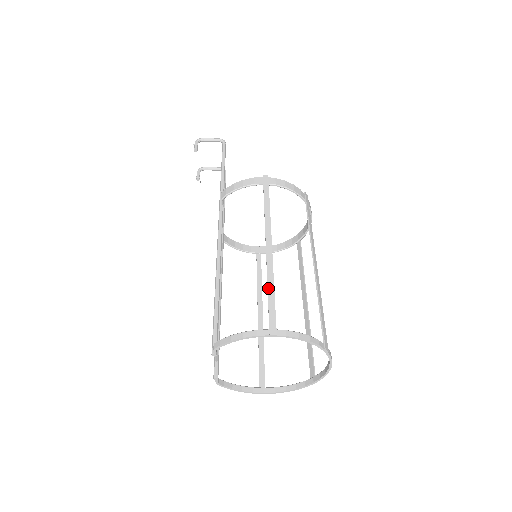
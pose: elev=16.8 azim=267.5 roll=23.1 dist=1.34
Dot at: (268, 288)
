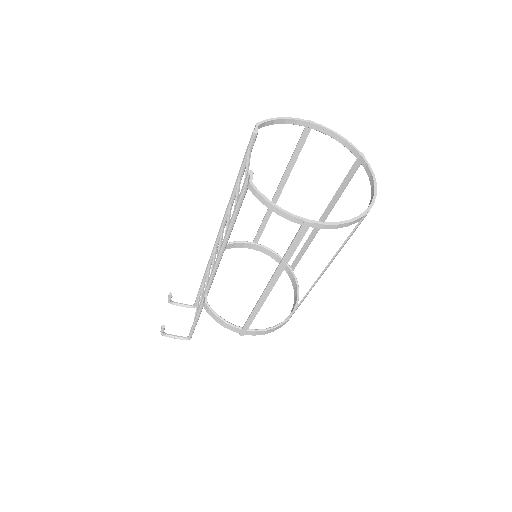
Dot at: (291, 158)
